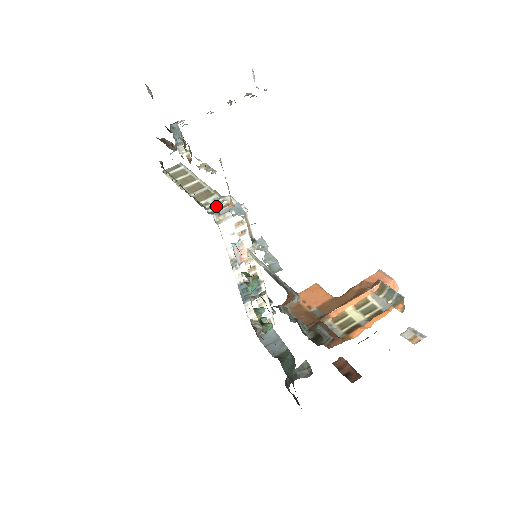
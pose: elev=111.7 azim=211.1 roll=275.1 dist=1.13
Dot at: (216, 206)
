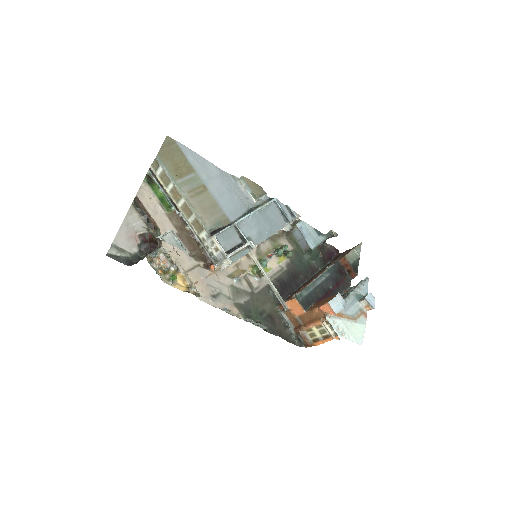
Dot at: (211, 249)
